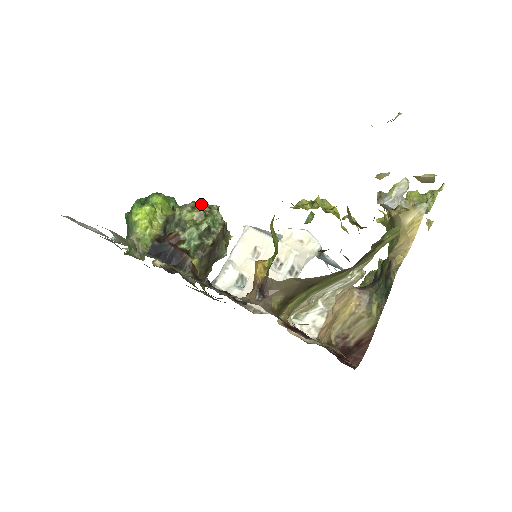
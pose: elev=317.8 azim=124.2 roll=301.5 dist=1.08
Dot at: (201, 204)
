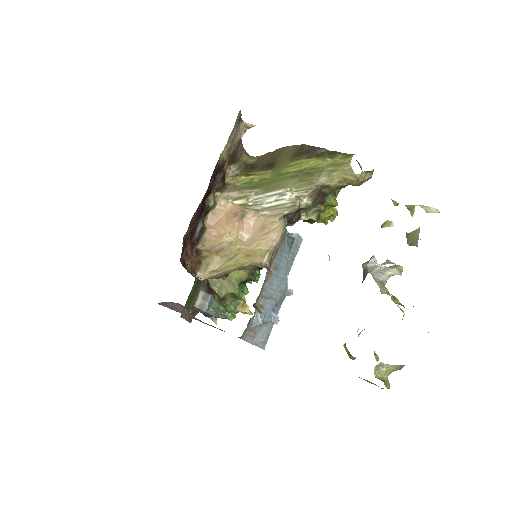
Dot at: occluded
